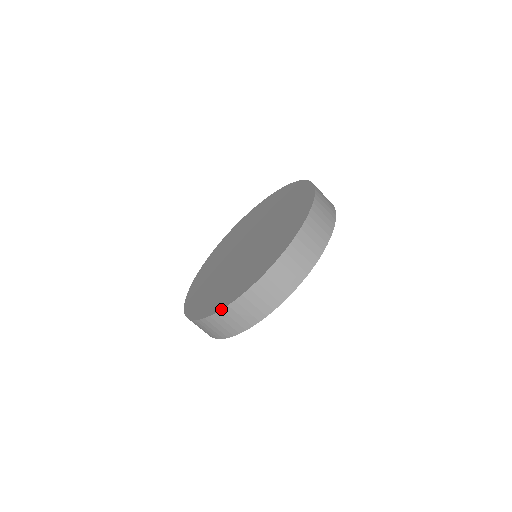
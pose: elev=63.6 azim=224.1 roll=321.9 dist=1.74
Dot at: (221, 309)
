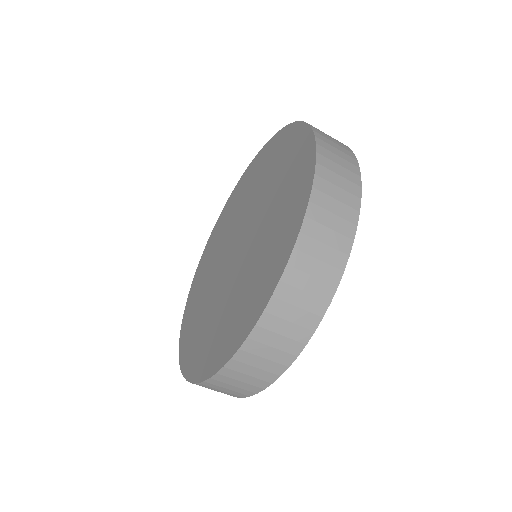
Dot at: (271, 295)
